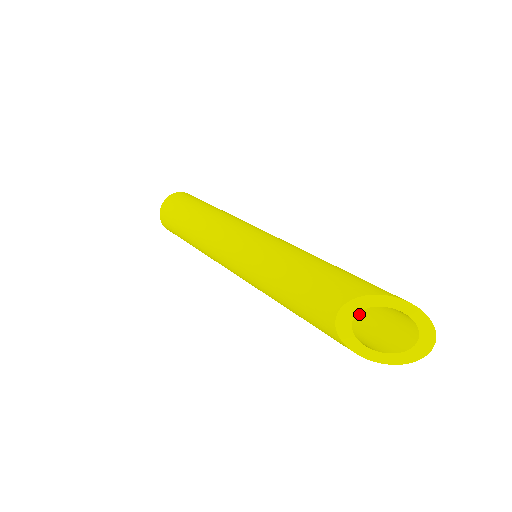
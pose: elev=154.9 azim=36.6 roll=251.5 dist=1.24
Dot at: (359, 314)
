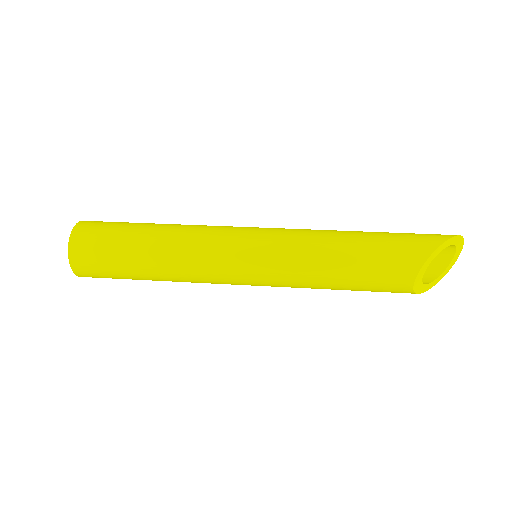
Dot at: occluded
